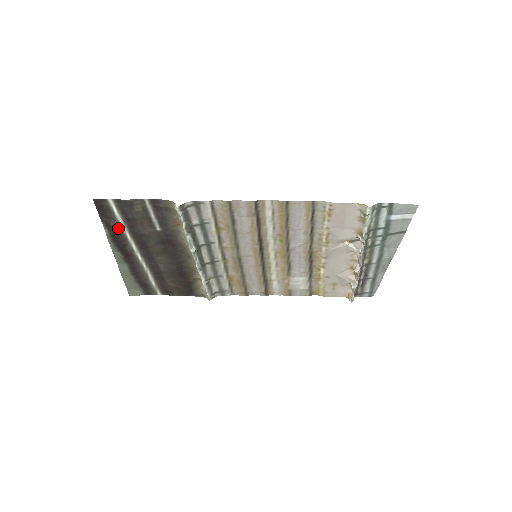
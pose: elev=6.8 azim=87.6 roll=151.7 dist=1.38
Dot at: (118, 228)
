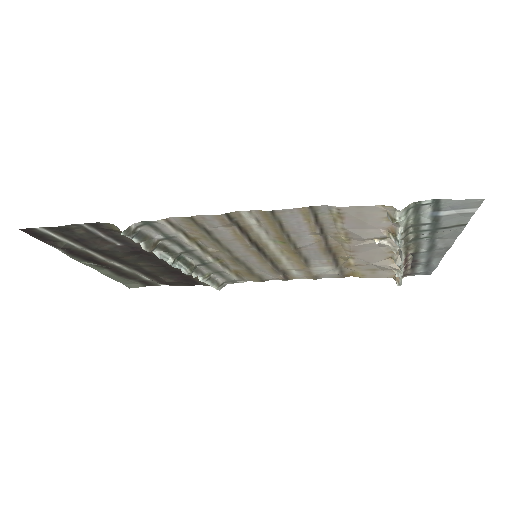
Dot at: (71, 247)
